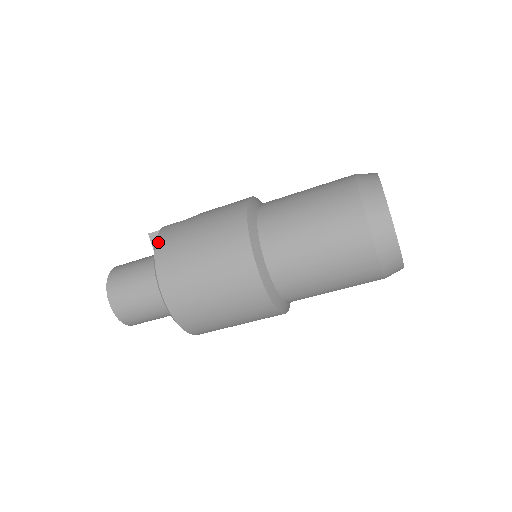
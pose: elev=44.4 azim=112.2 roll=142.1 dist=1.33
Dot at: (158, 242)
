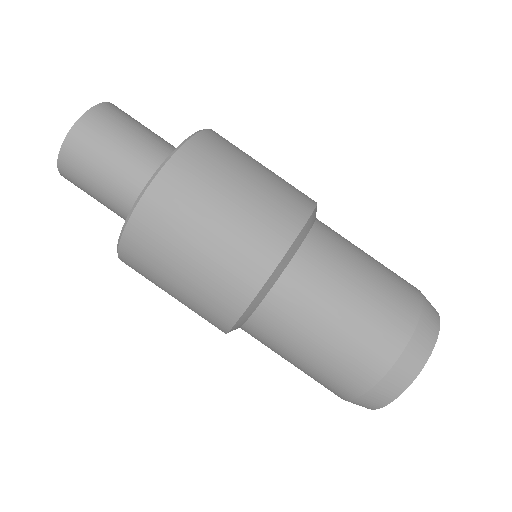
Dot at: occluded
